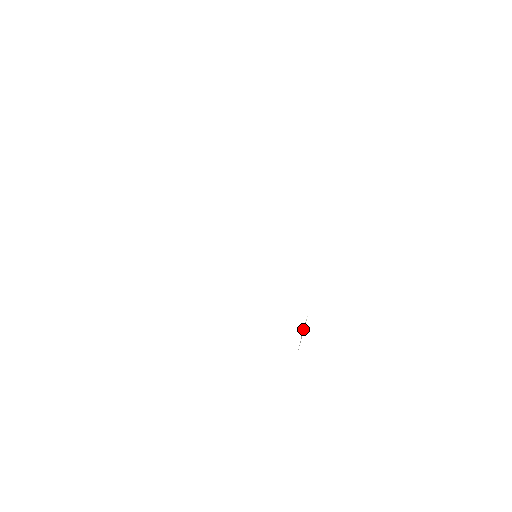
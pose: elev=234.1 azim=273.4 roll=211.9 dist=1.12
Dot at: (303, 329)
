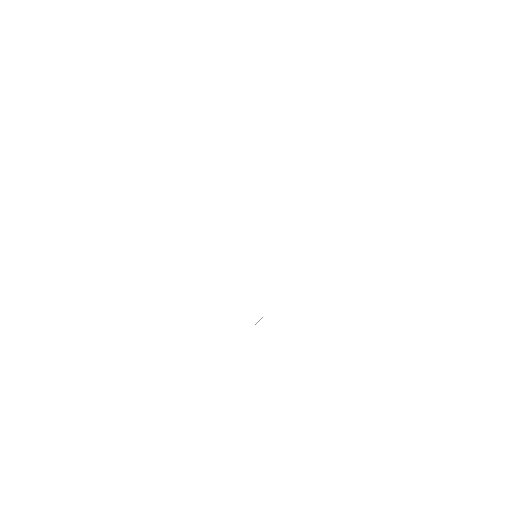
Dot at: (259, 320)
